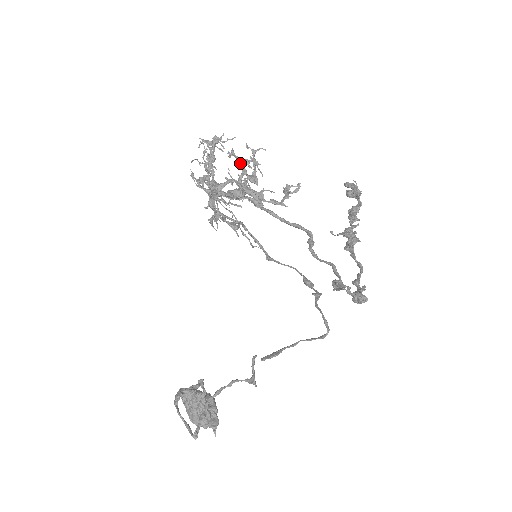
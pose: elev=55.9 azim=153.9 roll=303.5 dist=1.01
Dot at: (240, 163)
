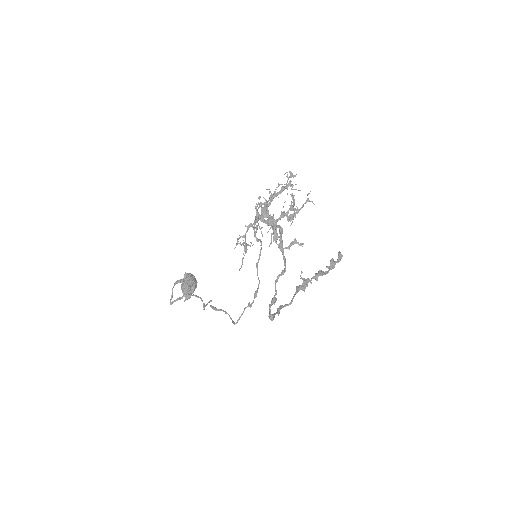
Dot at: (293, 203)
